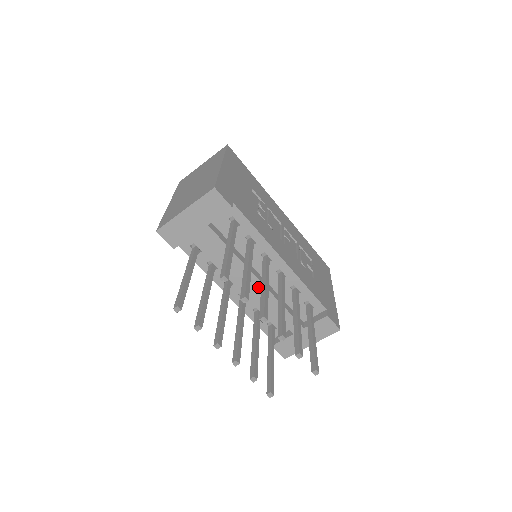
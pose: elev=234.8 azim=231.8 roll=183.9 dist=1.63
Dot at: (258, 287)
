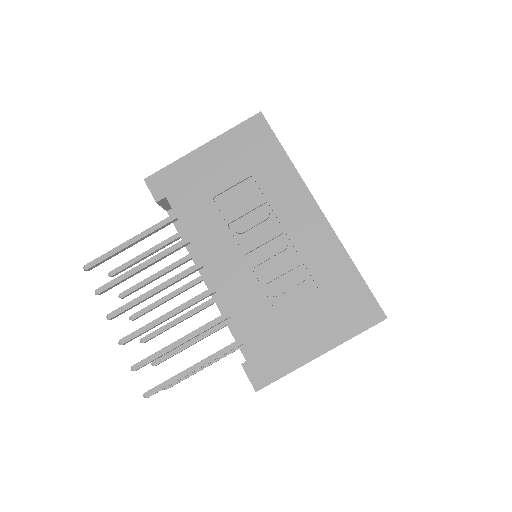
Dot at: occluded
